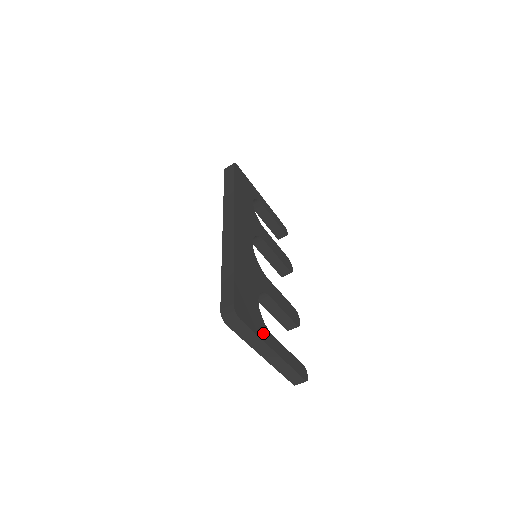
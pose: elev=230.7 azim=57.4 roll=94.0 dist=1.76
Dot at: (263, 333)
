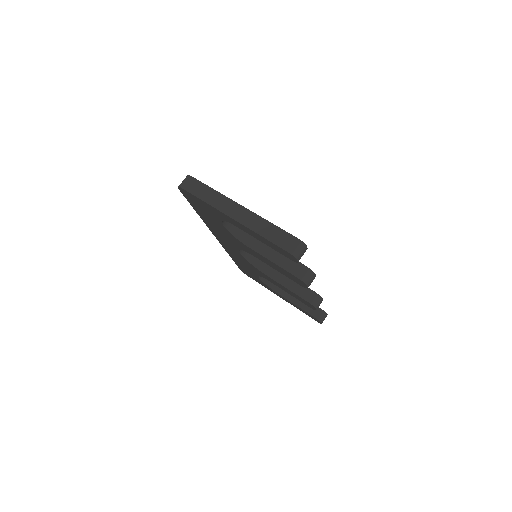
Dot at: occluded
